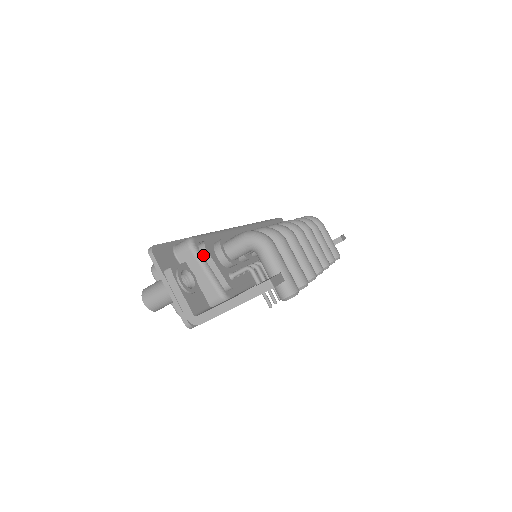
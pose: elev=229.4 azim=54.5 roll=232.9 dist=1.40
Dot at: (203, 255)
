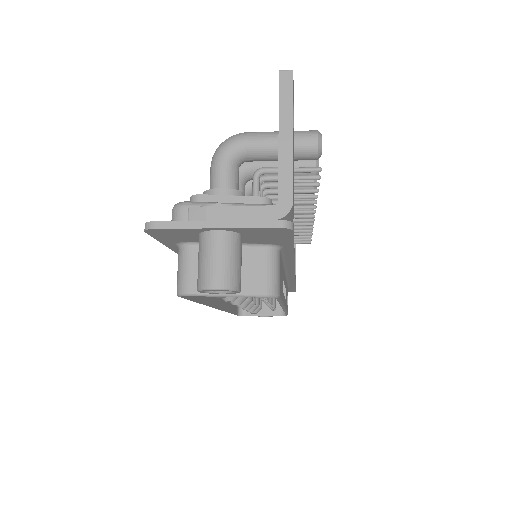
Dot at: (205, 204)
